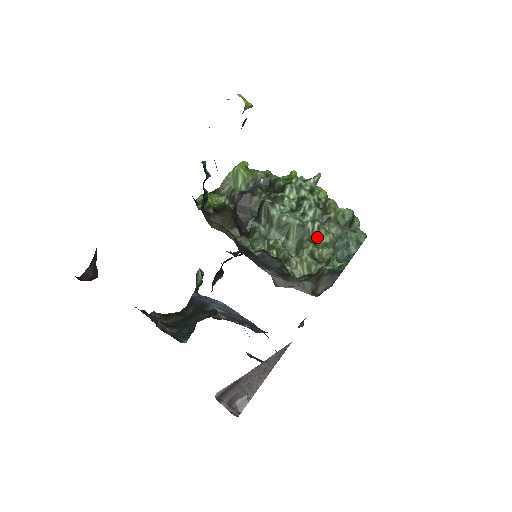
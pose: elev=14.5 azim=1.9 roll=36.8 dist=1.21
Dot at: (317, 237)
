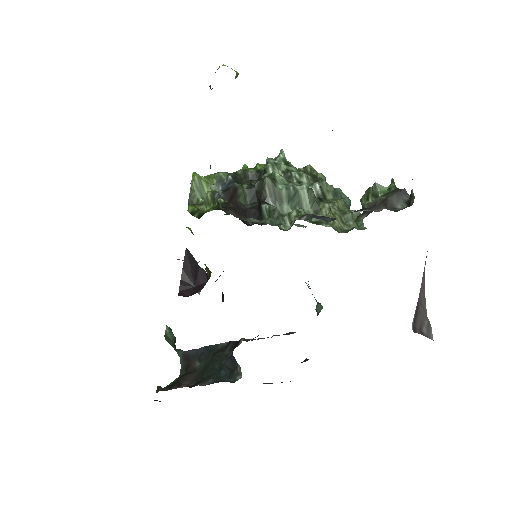
Dot at: (323, 196)
